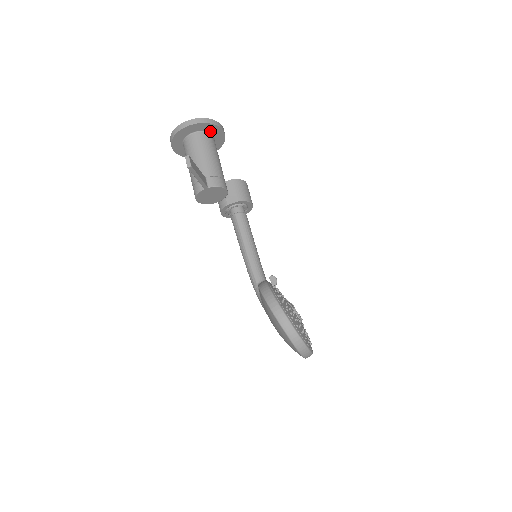
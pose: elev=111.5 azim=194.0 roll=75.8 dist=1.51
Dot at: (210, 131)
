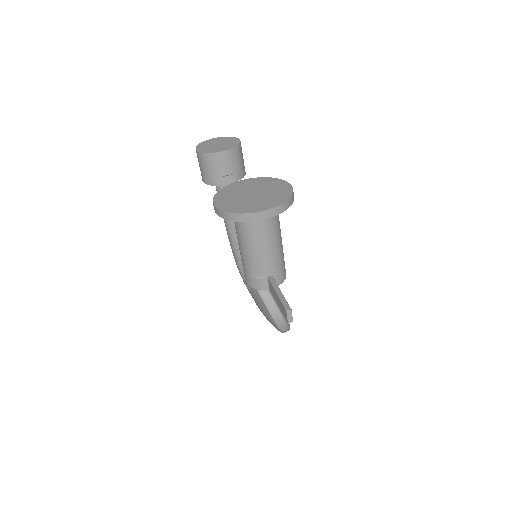
Dot at: occluded
